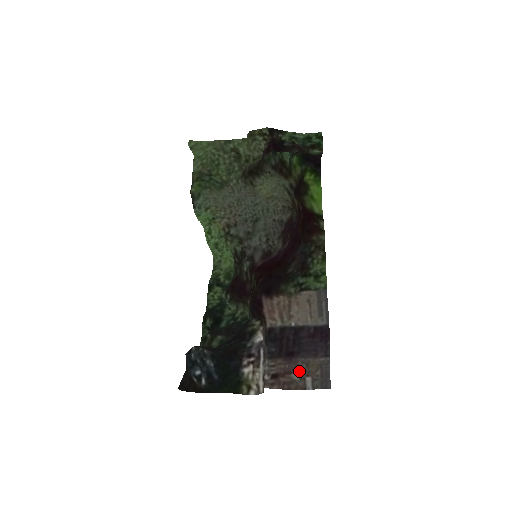
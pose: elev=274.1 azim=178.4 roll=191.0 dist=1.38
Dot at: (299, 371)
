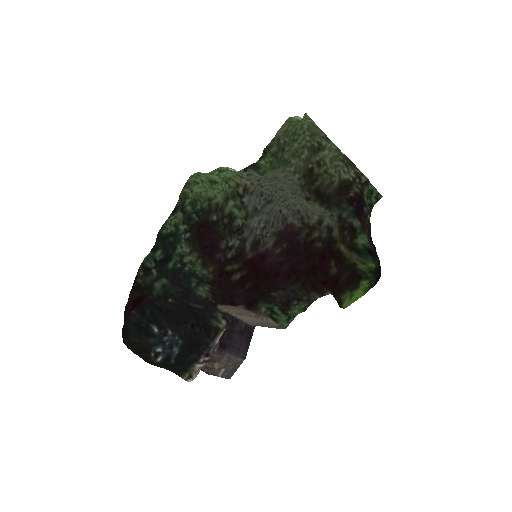
Dot at: (221, 363)
